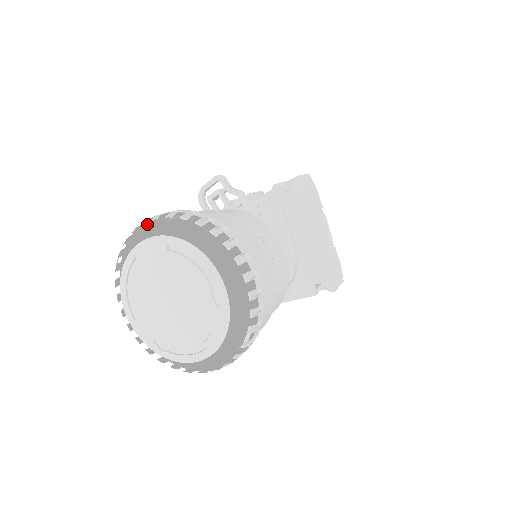
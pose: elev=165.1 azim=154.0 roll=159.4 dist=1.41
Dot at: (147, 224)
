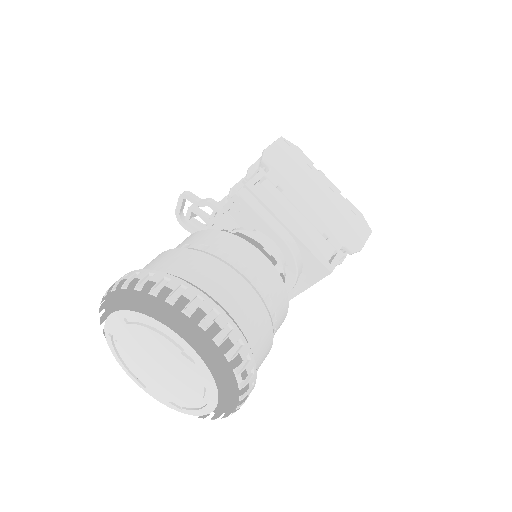
Dot at: (114, 293)
